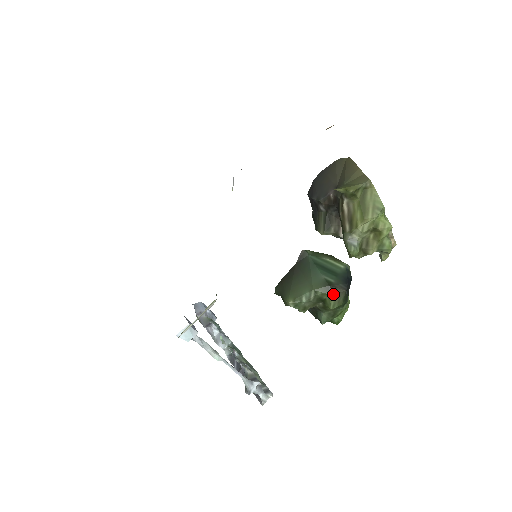
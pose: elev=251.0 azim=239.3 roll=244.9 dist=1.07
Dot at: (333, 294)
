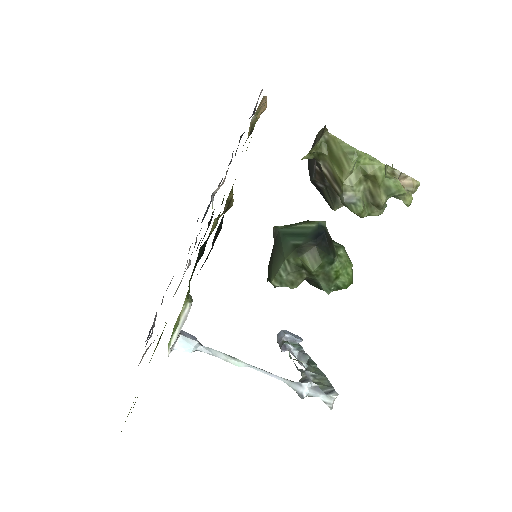
Dot at: (303, 255)
